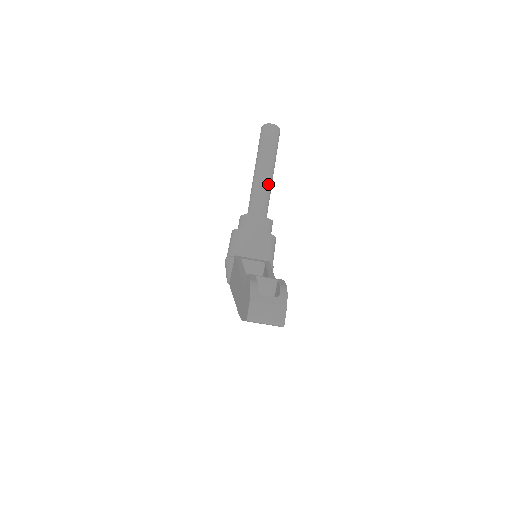
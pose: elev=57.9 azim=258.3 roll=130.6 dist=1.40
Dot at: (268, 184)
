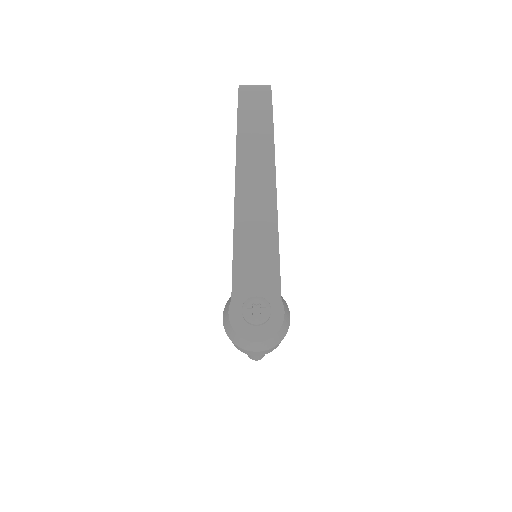
Dot at: occluded
